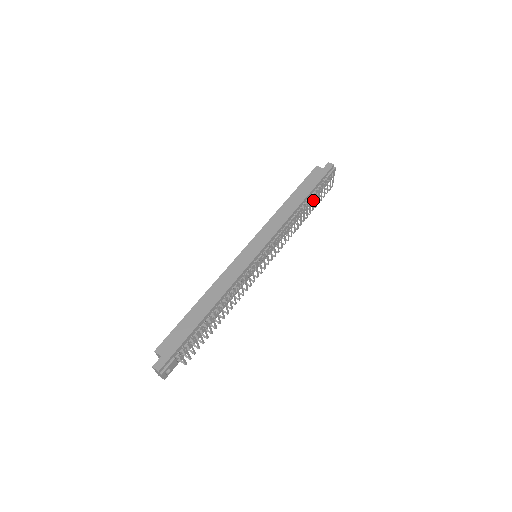
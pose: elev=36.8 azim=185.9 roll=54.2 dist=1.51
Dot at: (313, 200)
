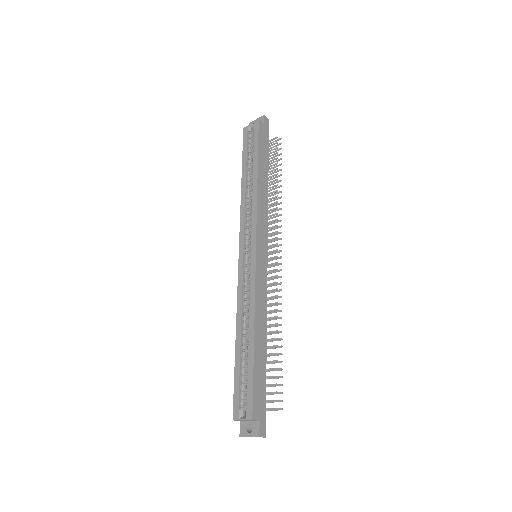
Dot at: (278, 176)
